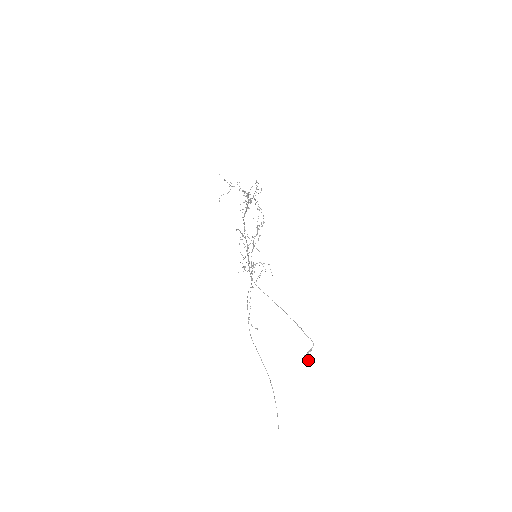
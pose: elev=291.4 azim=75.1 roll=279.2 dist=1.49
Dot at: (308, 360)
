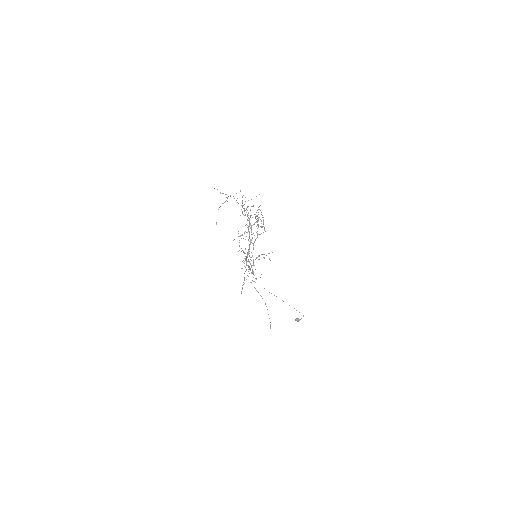
Dot at: (298, 321)
